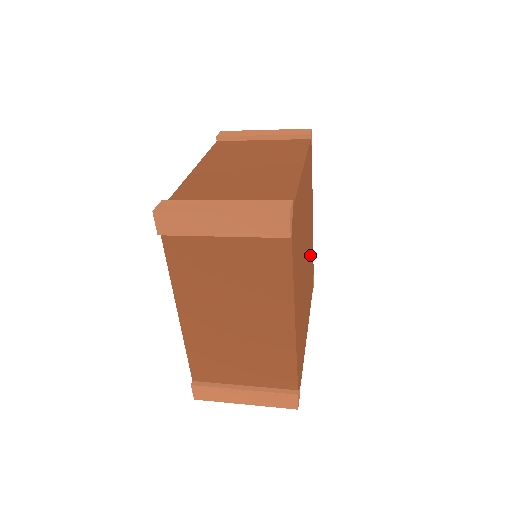
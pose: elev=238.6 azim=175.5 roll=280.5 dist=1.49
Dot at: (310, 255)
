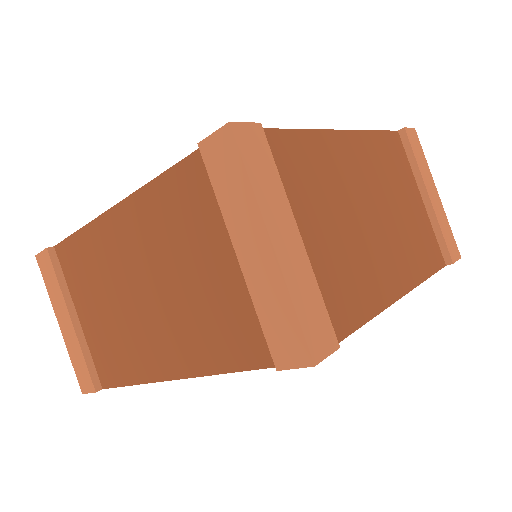
Dot at: occluded
